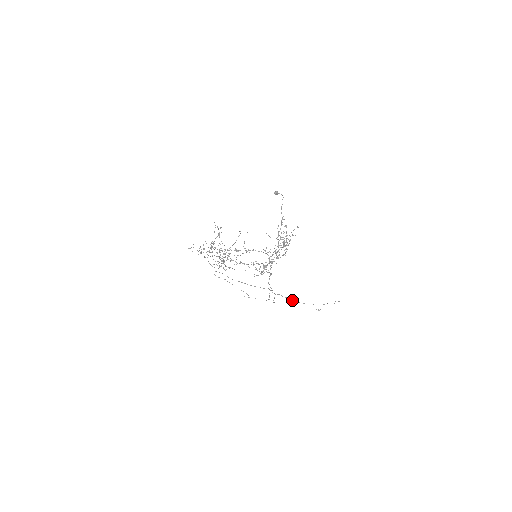
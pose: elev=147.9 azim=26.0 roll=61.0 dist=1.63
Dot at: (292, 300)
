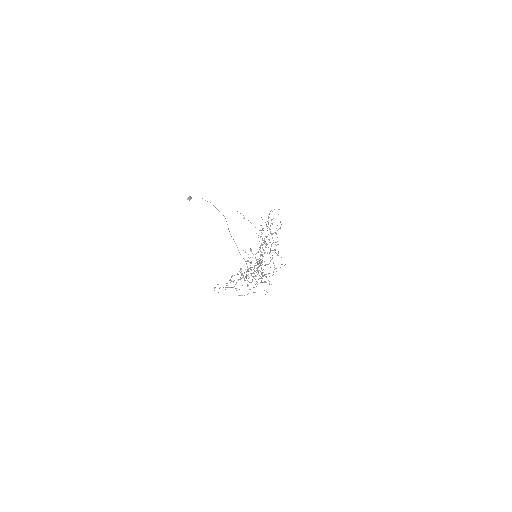
Dot at: occluded
